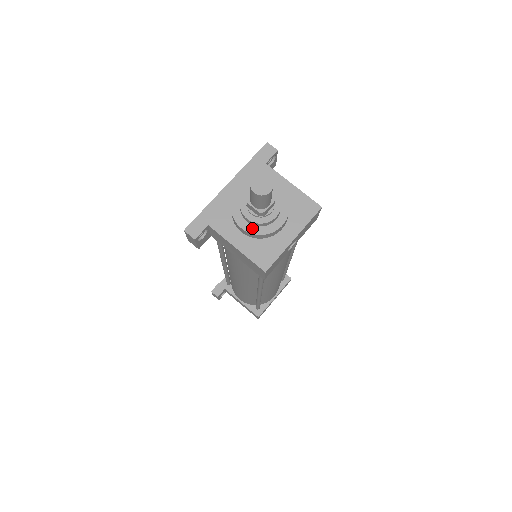
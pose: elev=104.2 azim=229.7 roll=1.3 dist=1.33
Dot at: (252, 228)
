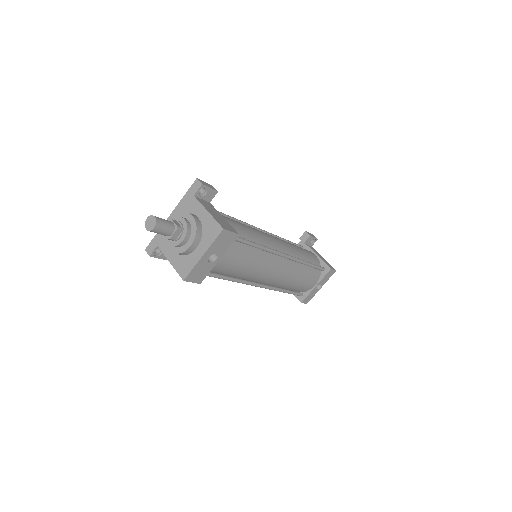
Dot at: (173, 248)
